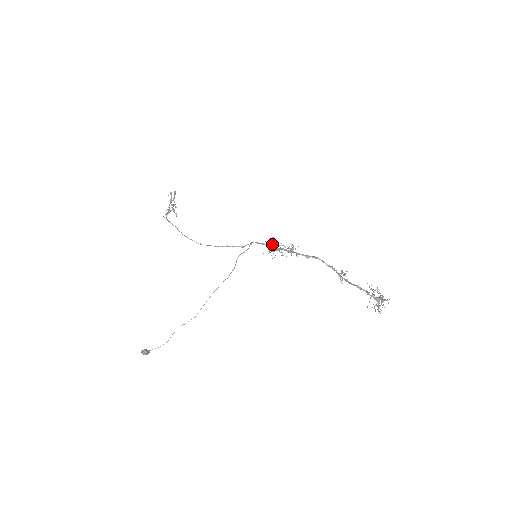
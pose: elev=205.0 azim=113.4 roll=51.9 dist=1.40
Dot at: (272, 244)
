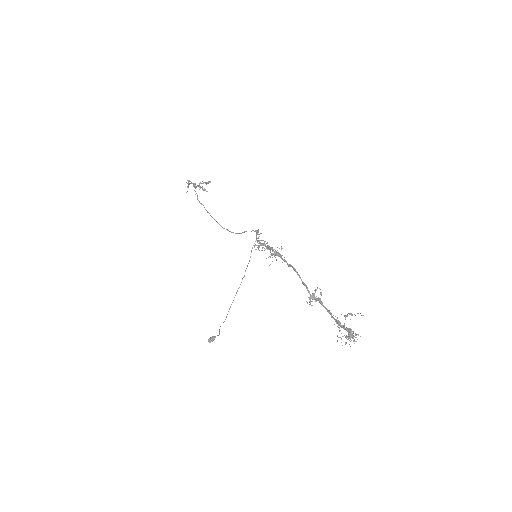
Dot at: (263, 245)
